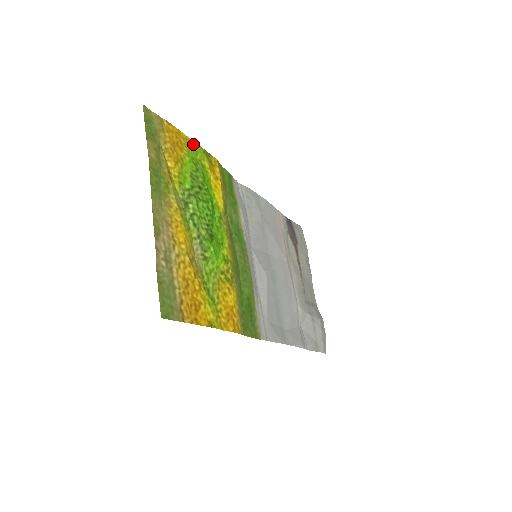
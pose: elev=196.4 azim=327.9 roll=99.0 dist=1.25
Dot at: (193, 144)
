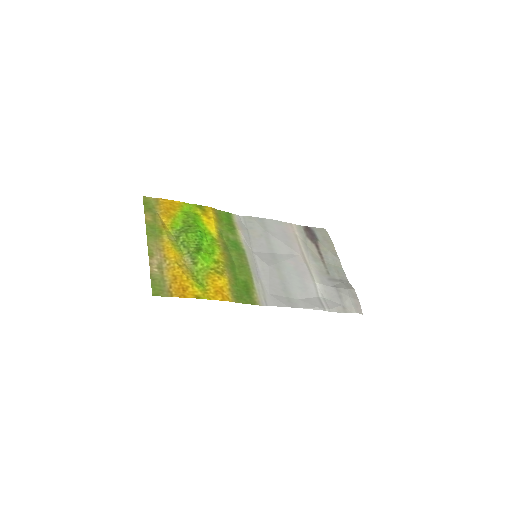
Dot at: (187, 205)
